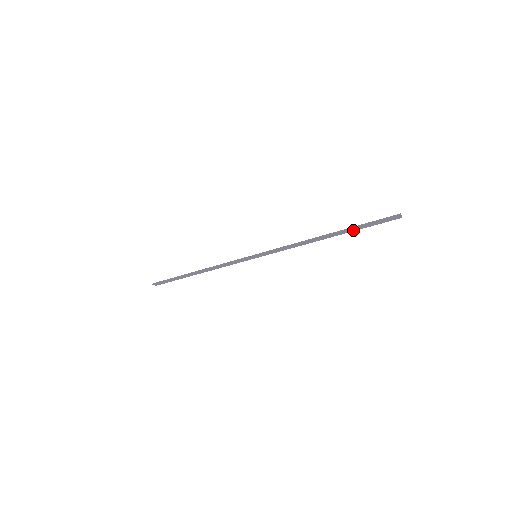
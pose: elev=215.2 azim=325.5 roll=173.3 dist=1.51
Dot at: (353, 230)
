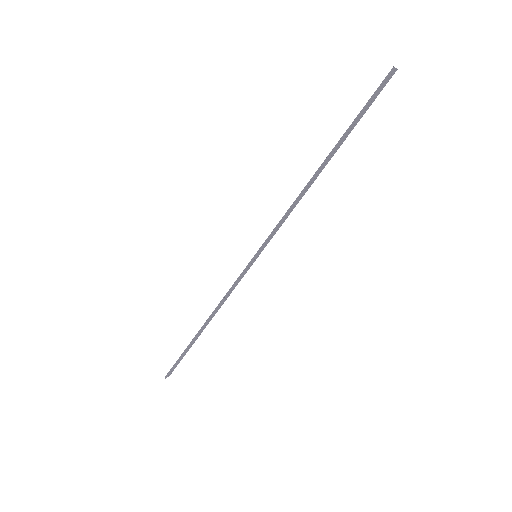
Dot at: (348, 134)
